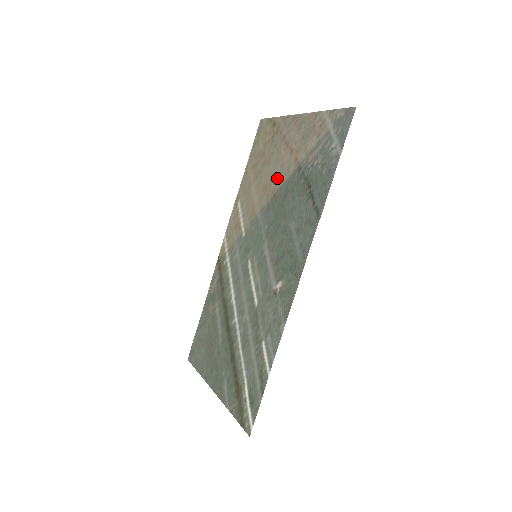
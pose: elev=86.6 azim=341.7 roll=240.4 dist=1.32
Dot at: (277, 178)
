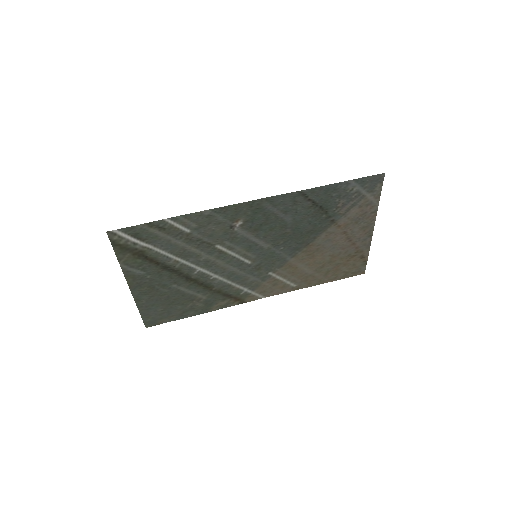
Dot at: (321, 244)
